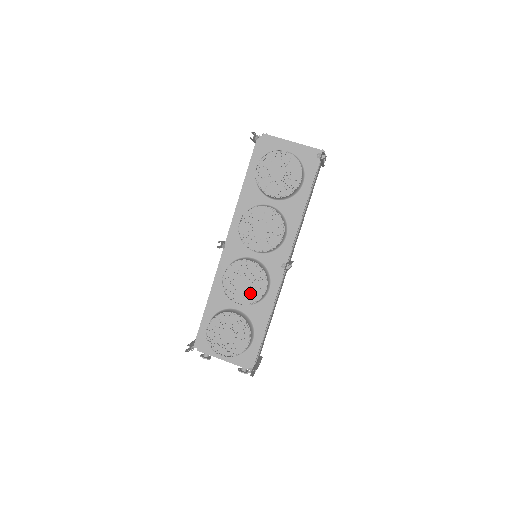
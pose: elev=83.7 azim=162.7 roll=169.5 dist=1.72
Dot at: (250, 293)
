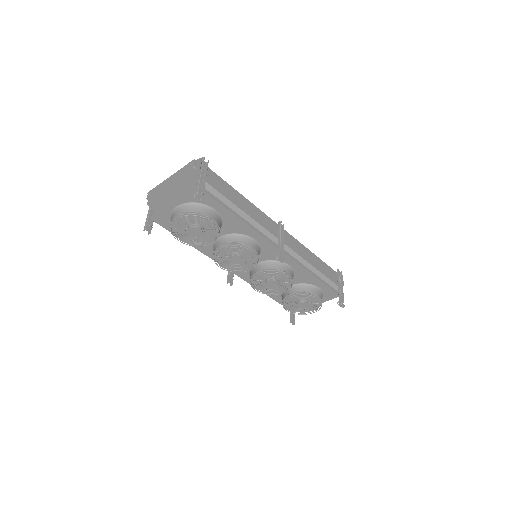
Dot at: (282, 282)
